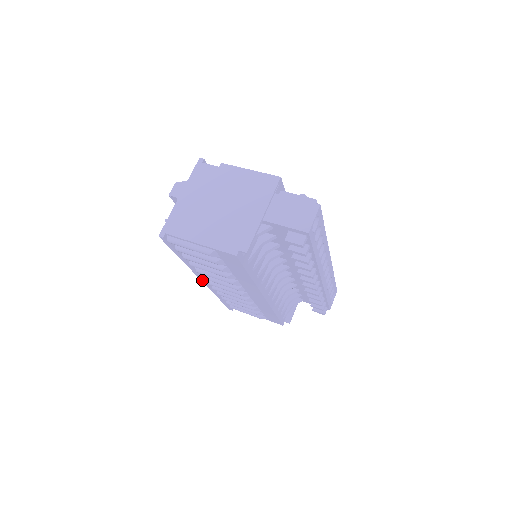
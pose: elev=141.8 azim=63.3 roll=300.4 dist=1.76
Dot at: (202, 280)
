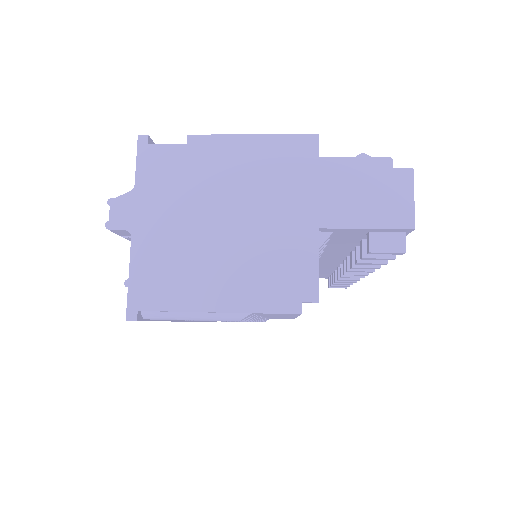
Dot at: occluded
